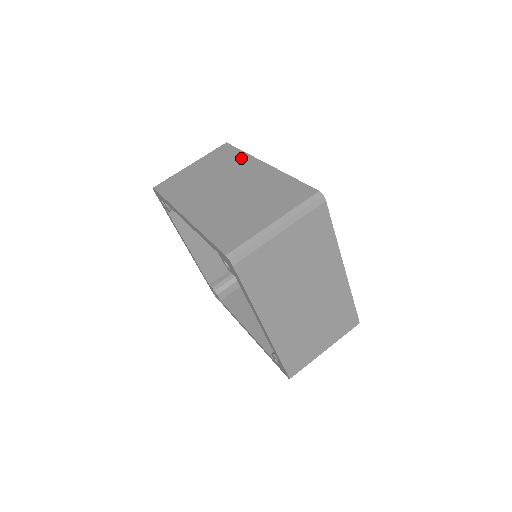
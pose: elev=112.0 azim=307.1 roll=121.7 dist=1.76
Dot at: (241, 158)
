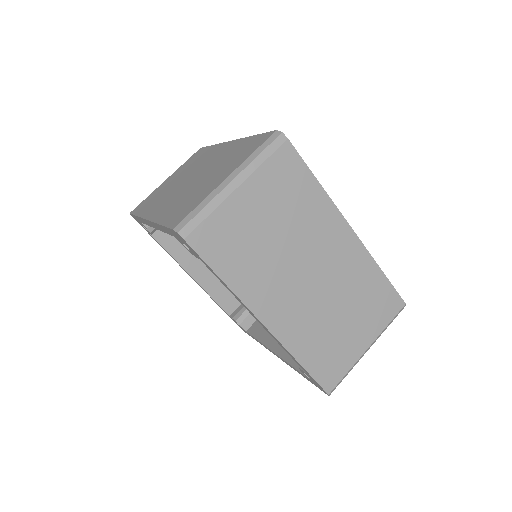
Dot at: (209, 150)
